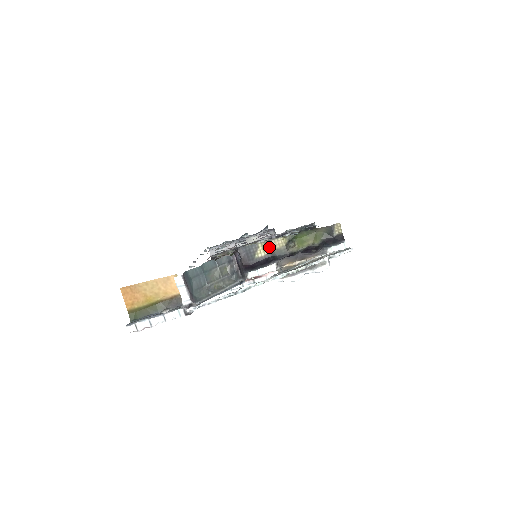
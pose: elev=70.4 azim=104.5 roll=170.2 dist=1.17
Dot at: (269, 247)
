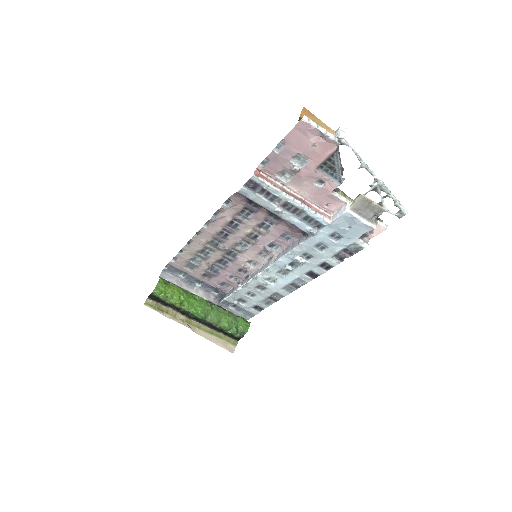
Dot at: occluded
